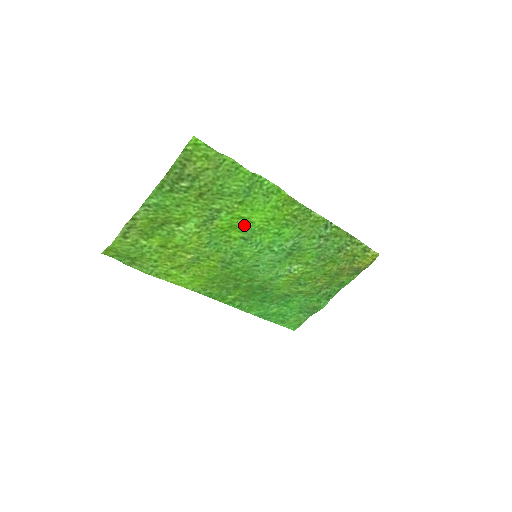
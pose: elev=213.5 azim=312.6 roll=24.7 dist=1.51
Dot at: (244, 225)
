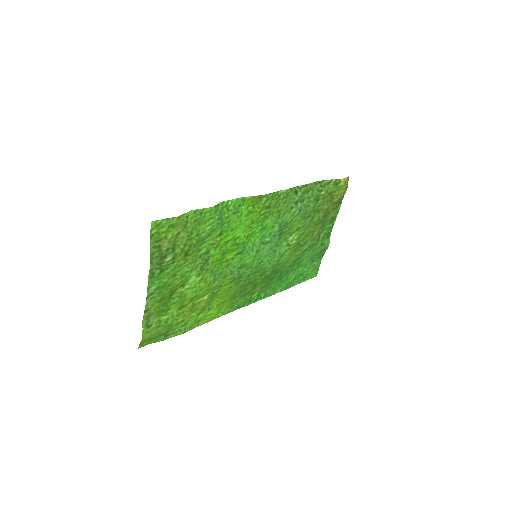
Dot at: (233, 245)
